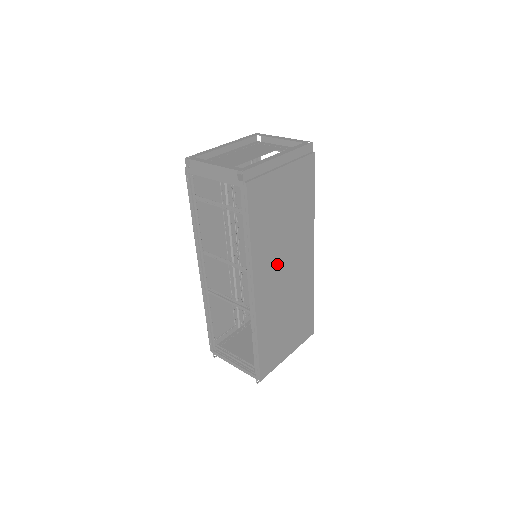
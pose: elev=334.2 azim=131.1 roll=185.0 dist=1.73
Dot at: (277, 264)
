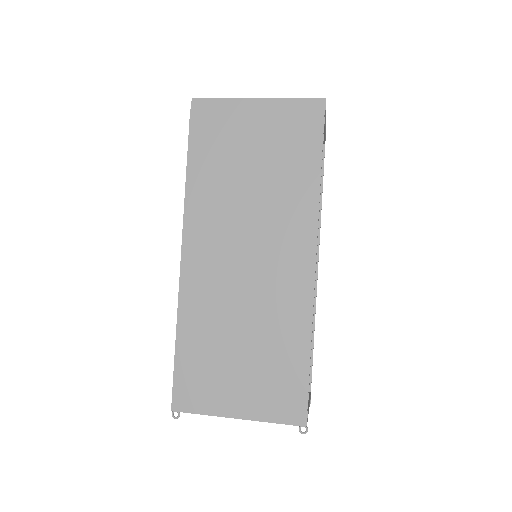
Dot at: (230, 239)
